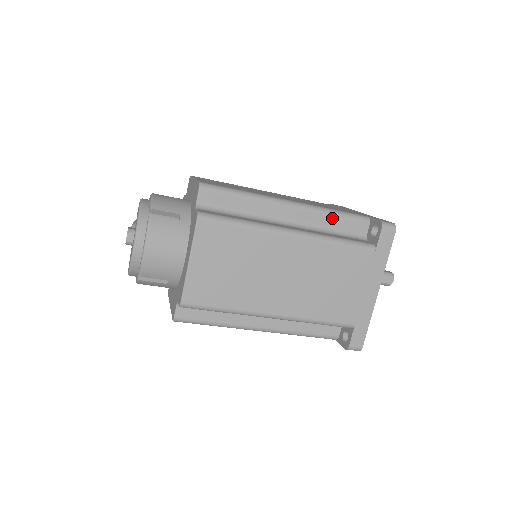
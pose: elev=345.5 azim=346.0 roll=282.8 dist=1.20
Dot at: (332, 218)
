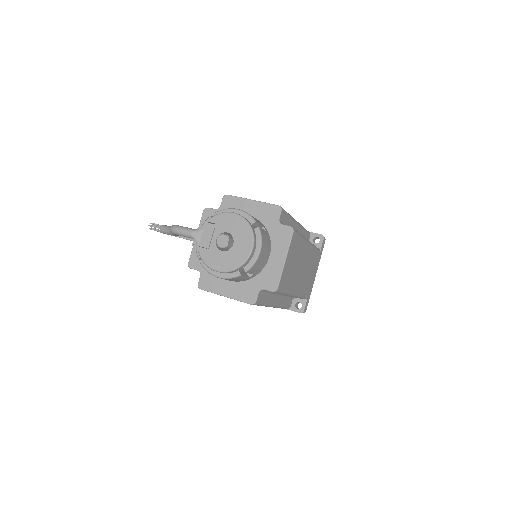
Dot at: (304, 232)
